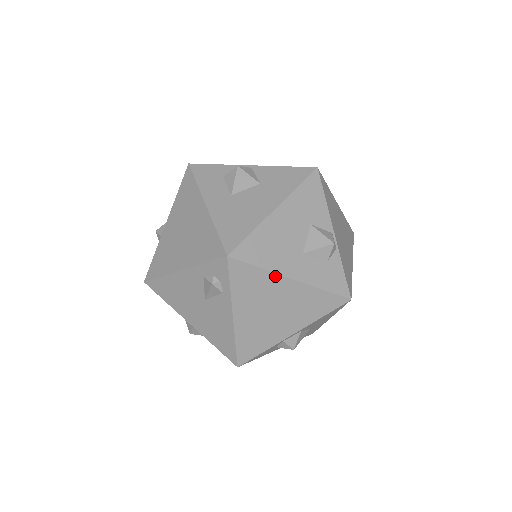
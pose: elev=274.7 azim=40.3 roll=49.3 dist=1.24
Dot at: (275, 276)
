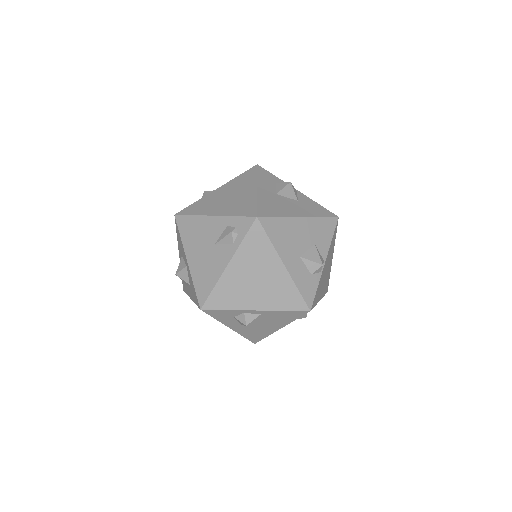
Dot at: (275, 254)
